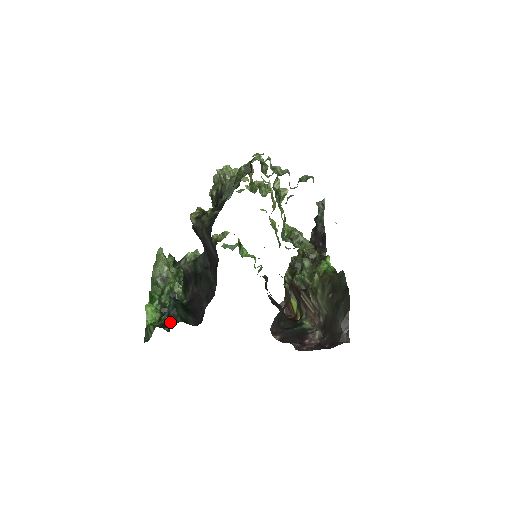
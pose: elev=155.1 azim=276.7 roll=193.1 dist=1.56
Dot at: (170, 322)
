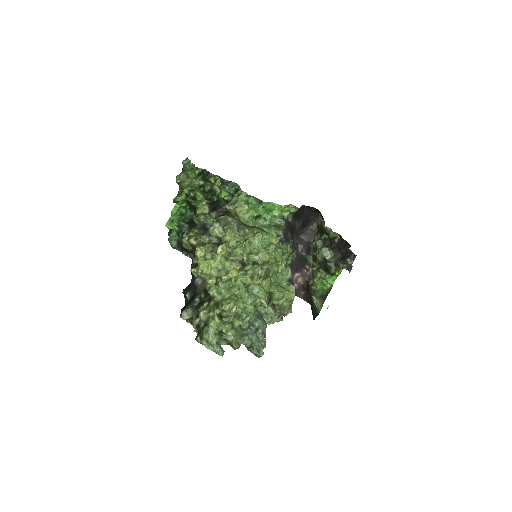
Dot at: (182, 247)
